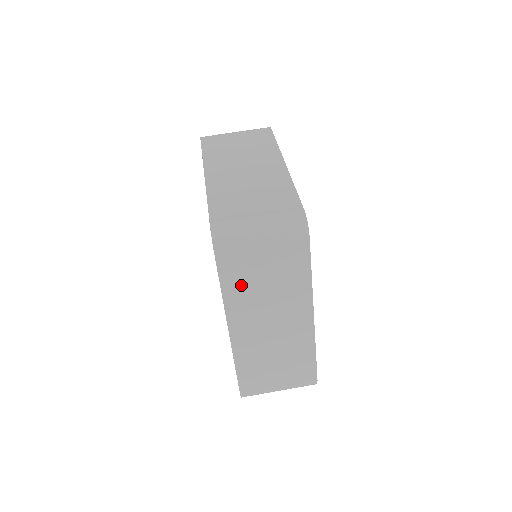
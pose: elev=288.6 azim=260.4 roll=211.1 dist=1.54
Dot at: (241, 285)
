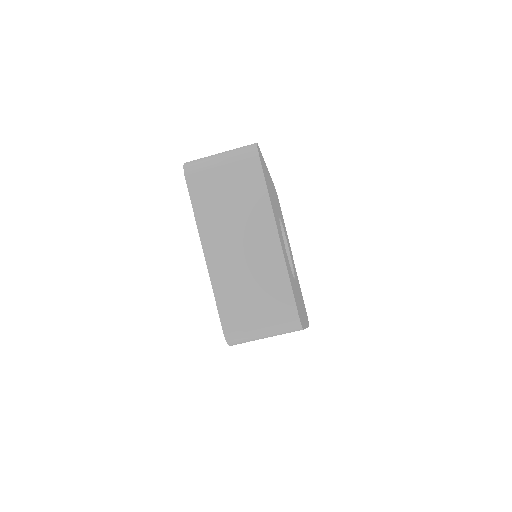
Dot at: occluded
